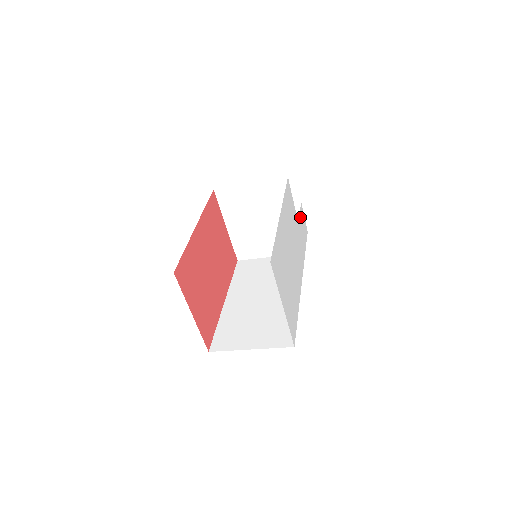
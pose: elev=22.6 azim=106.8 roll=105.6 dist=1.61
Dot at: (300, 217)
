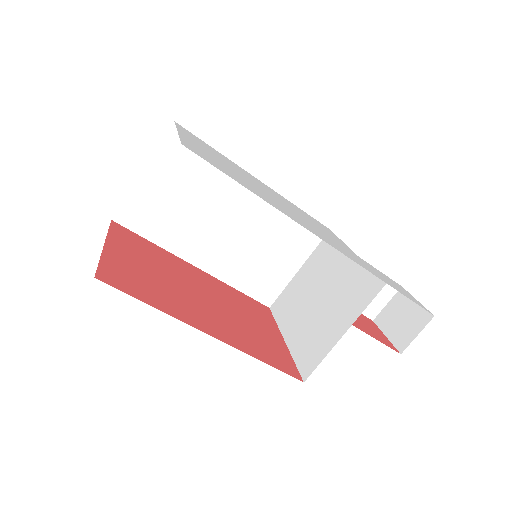
Dot at: occluded
